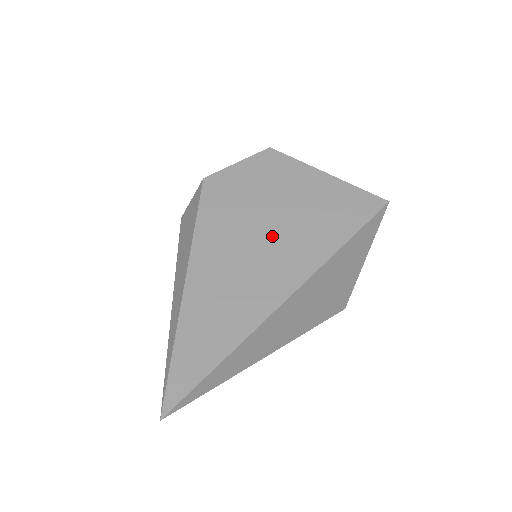
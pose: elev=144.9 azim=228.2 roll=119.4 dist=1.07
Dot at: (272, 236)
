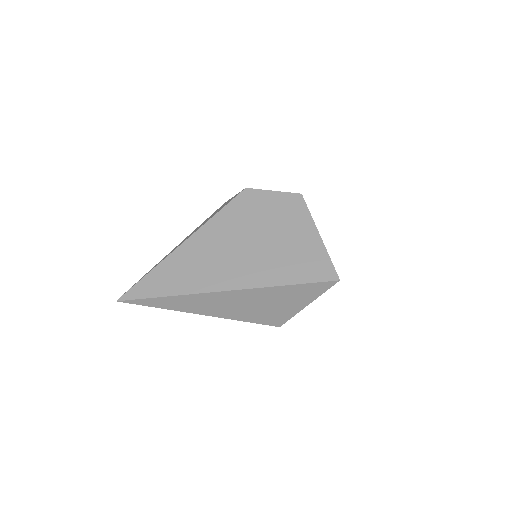
Dot at: (250, 250)
